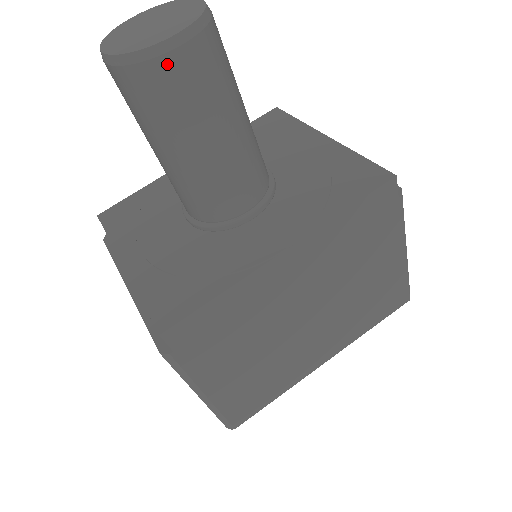
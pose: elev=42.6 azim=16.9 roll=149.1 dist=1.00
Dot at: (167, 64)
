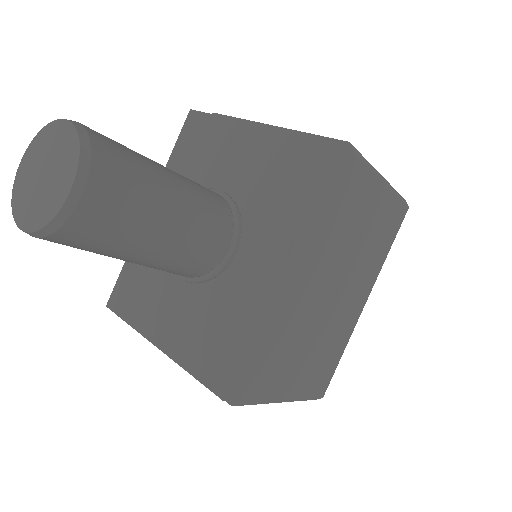
Dot at: (83, 213)
